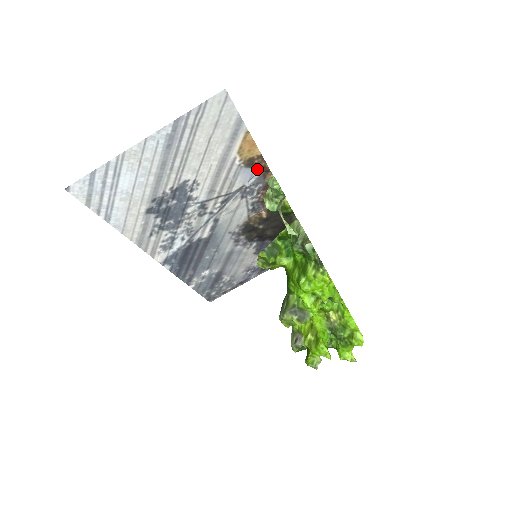
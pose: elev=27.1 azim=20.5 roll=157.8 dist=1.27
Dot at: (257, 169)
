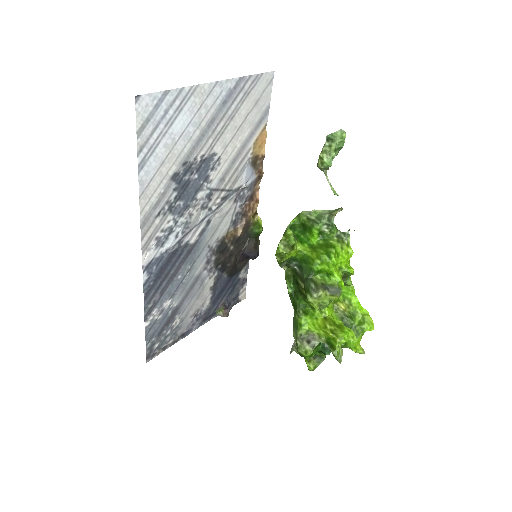
Dot at: (254, 172)
